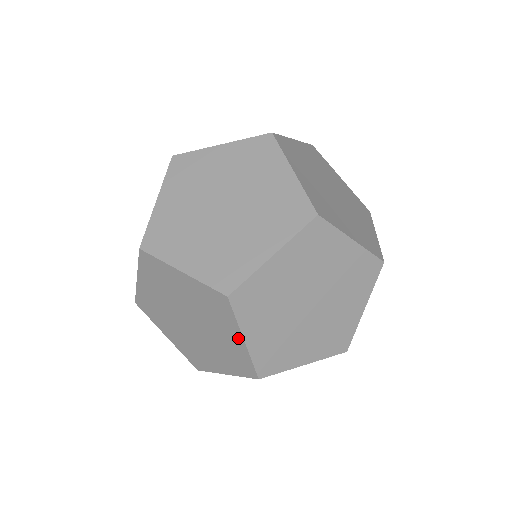
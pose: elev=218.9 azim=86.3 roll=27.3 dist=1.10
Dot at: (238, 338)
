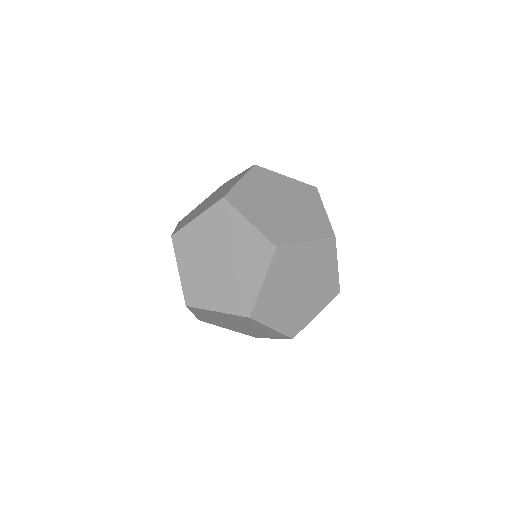
Dot at: (268, 328)
